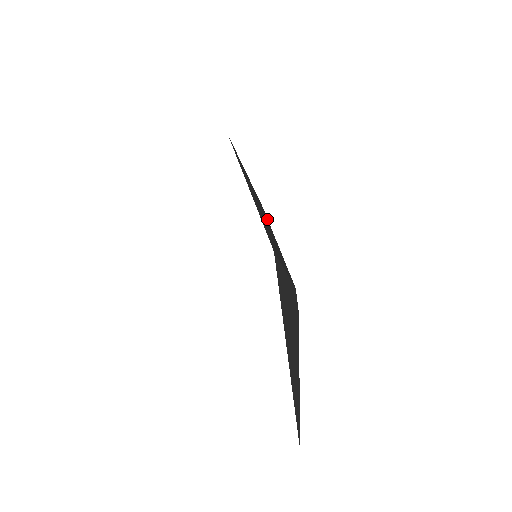
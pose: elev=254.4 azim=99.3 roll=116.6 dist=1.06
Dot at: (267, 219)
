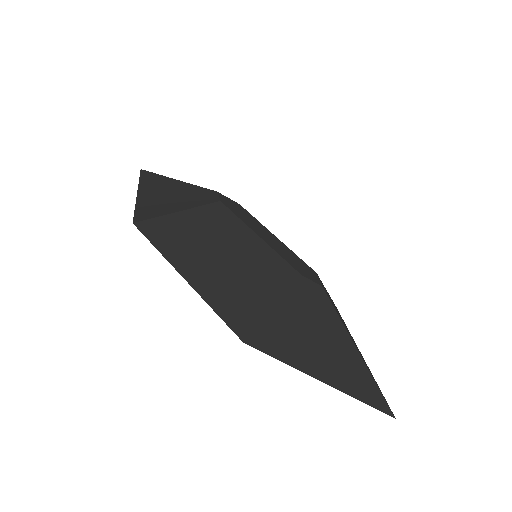
Dot at: (233, 218)
